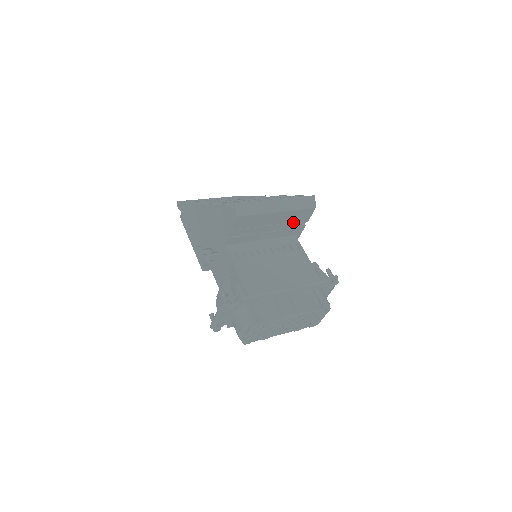
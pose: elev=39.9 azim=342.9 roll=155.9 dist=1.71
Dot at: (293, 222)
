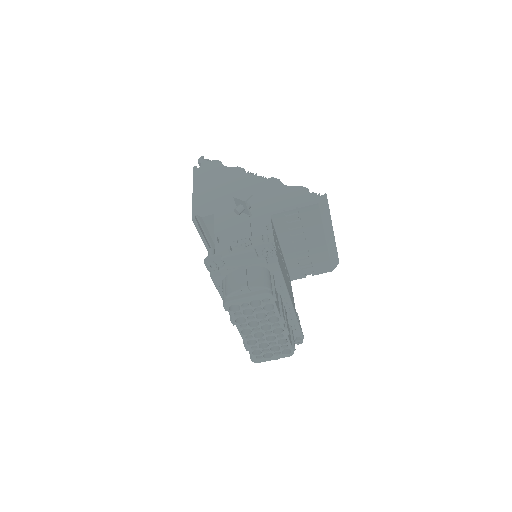
Dot at: (309, 263)
